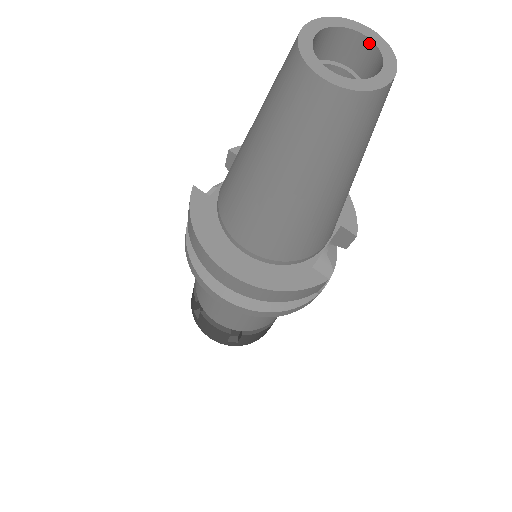
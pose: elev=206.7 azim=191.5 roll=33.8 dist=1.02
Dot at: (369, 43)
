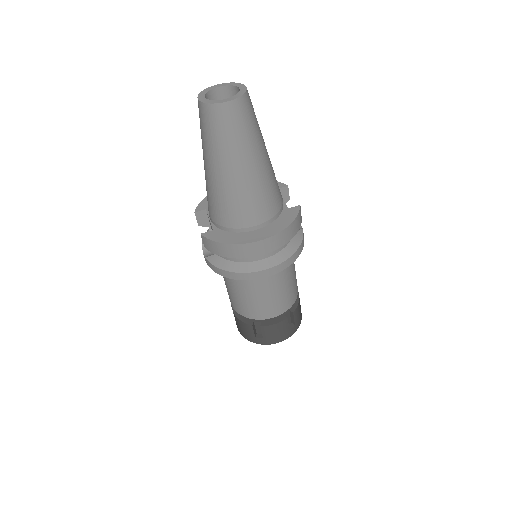
Dot at: (223, 88)
